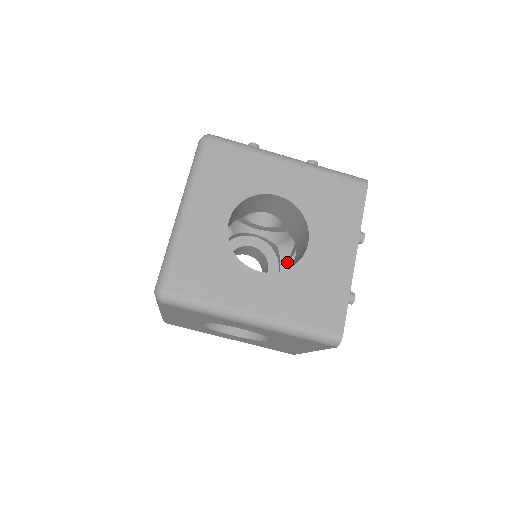
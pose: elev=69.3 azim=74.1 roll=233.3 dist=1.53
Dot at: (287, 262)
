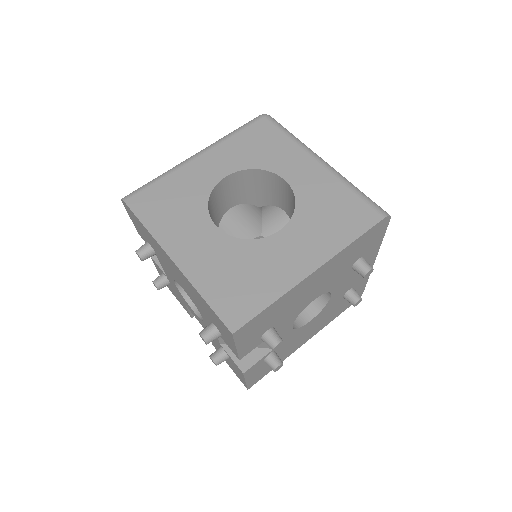
Dot at: occluded
